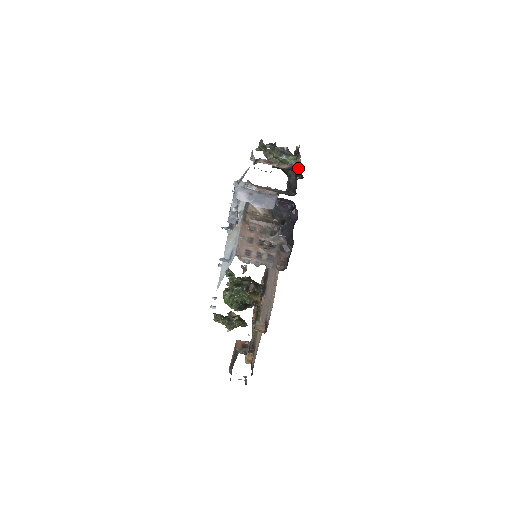
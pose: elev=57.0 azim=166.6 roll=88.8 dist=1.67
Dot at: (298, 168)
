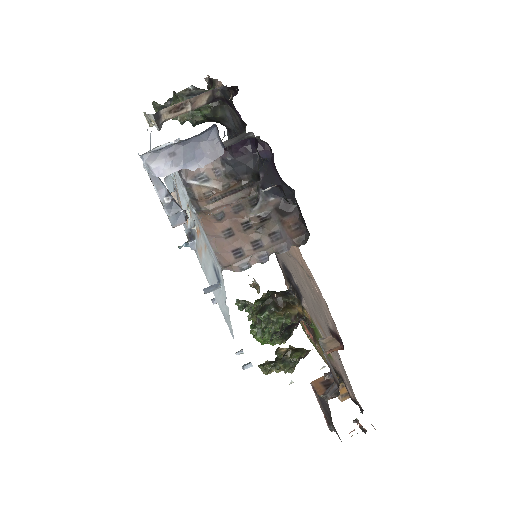
Dot at: (222, 86)
